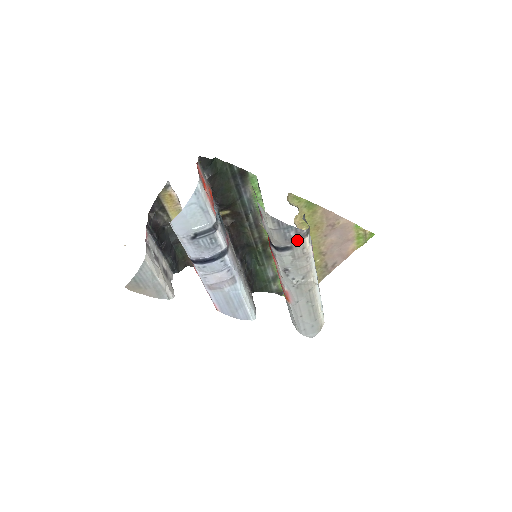
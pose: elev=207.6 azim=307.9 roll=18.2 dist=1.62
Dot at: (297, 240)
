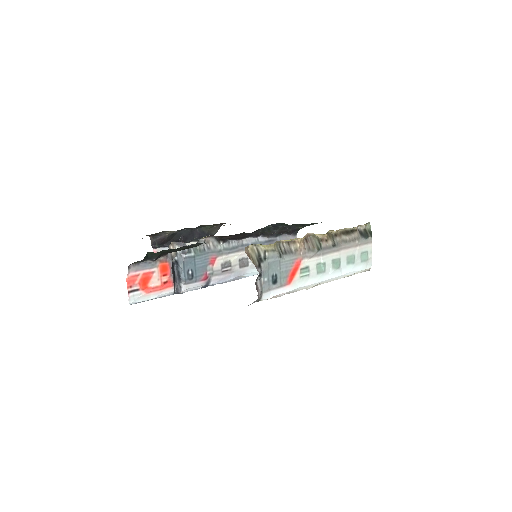
Dot at: occluded
